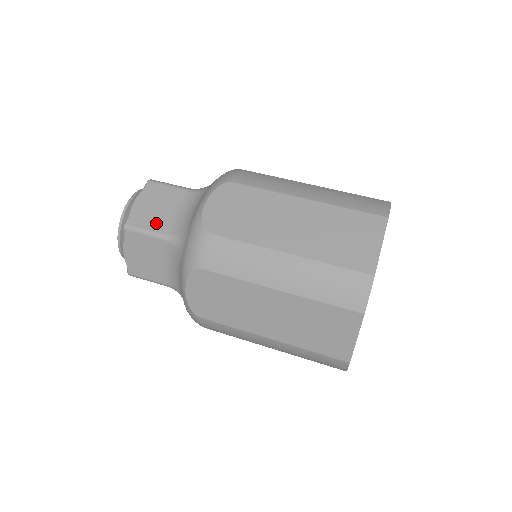
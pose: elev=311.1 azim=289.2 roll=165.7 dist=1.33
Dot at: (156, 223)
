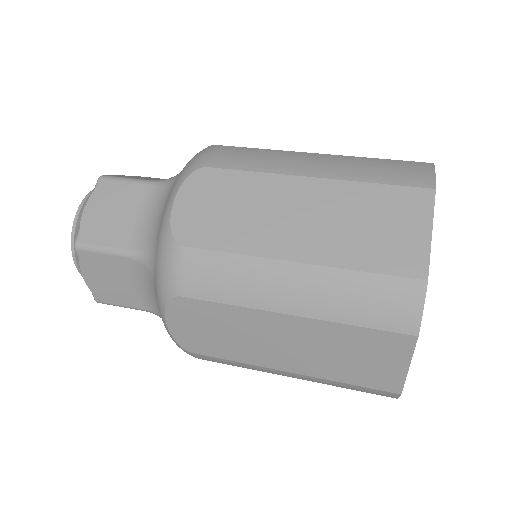
Dot at: (115, 236)
